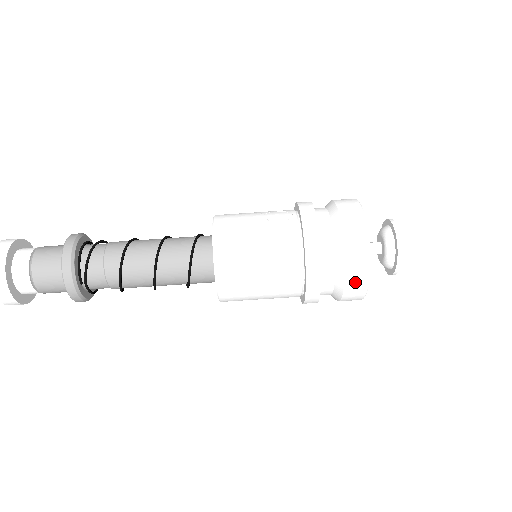
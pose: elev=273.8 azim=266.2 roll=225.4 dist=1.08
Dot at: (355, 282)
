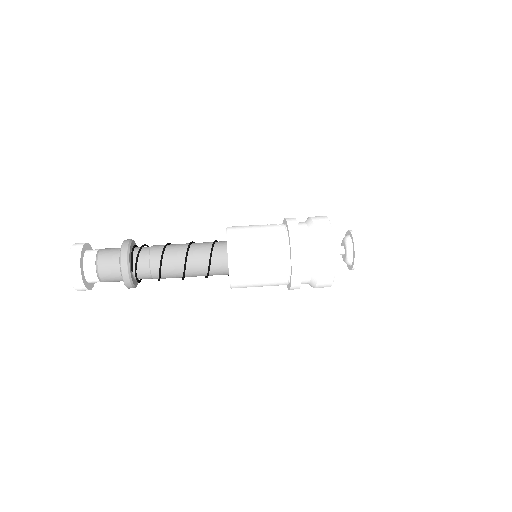
Dot at: (325, 267)
